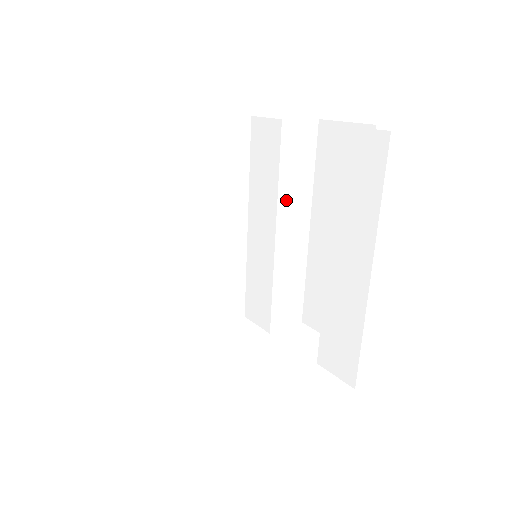
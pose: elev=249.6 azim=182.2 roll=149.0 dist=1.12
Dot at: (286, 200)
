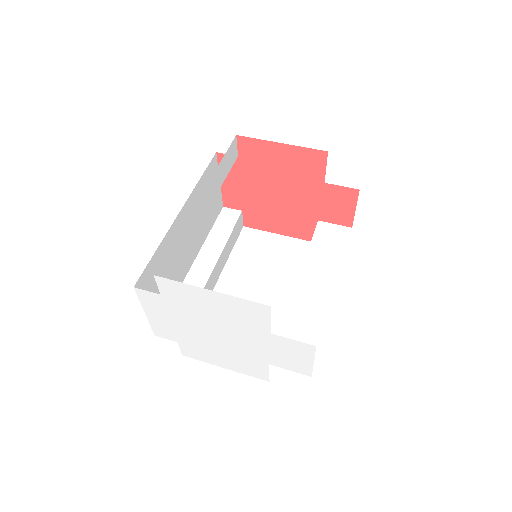
Dot at: (313, 264)
